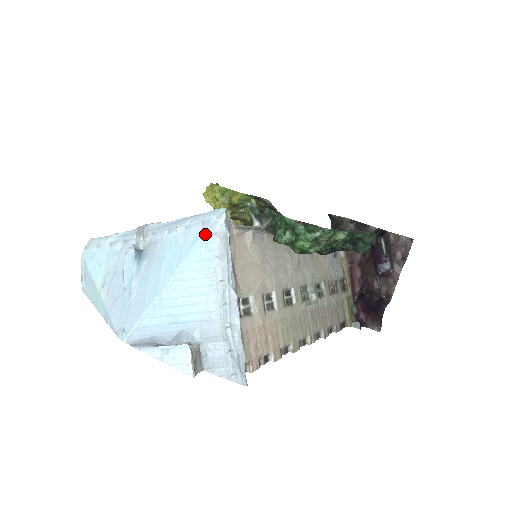
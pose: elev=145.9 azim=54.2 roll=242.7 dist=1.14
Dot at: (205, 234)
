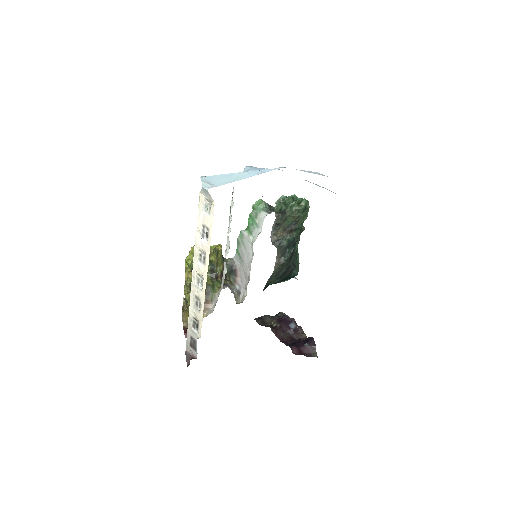
Dot at: occluded
